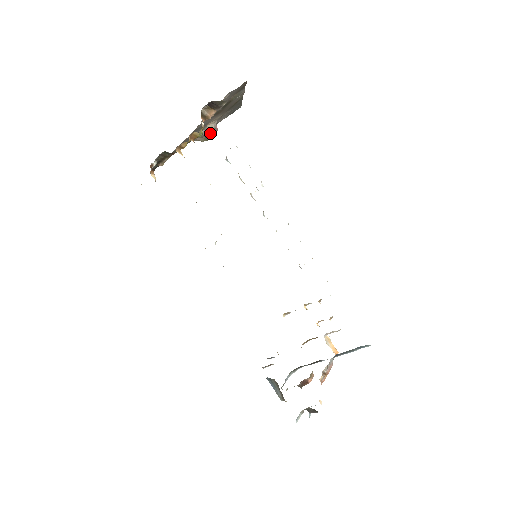
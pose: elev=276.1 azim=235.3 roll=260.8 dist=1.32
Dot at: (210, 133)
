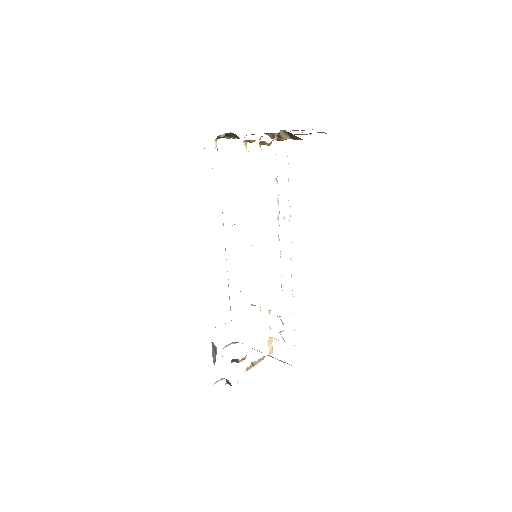
Dot at: occluded
